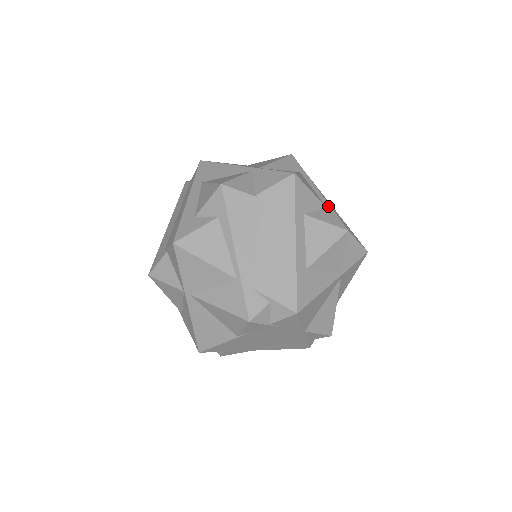
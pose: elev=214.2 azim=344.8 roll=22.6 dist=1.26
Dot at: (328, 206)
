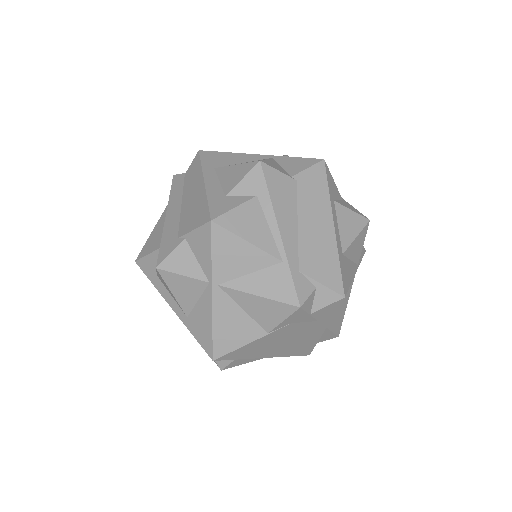
Dot at: (343, 199)
